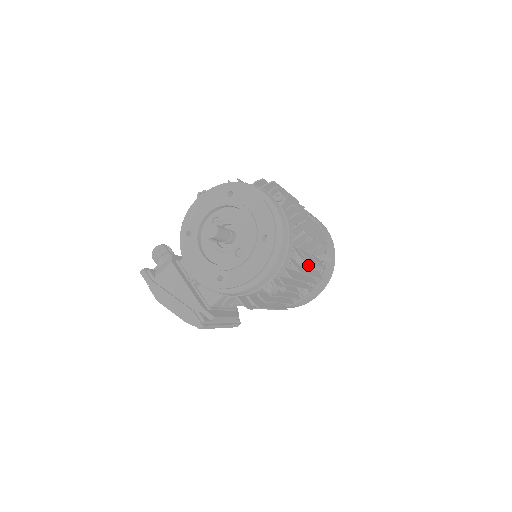
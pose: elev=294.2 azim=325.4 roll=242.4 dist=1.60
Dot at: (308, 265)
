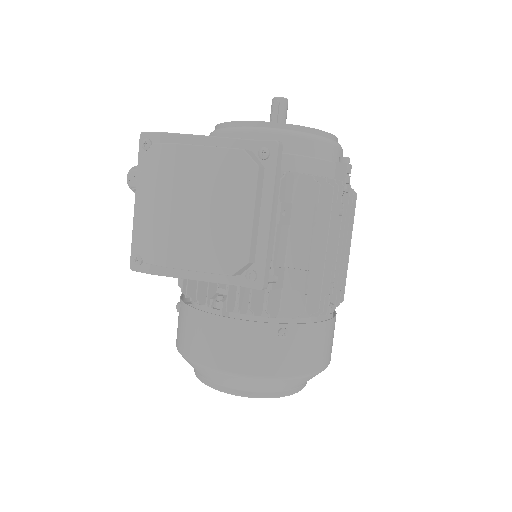
Dot at: occluded
